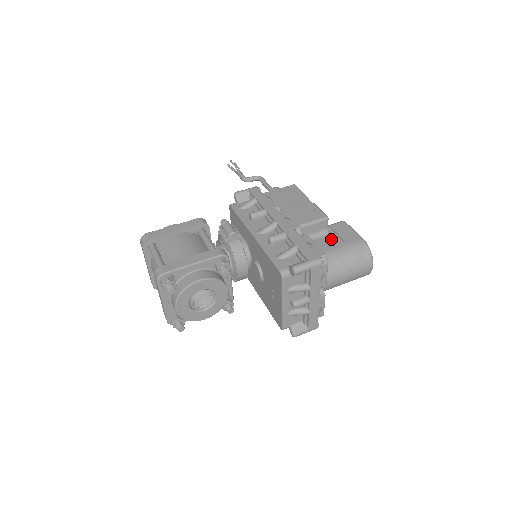
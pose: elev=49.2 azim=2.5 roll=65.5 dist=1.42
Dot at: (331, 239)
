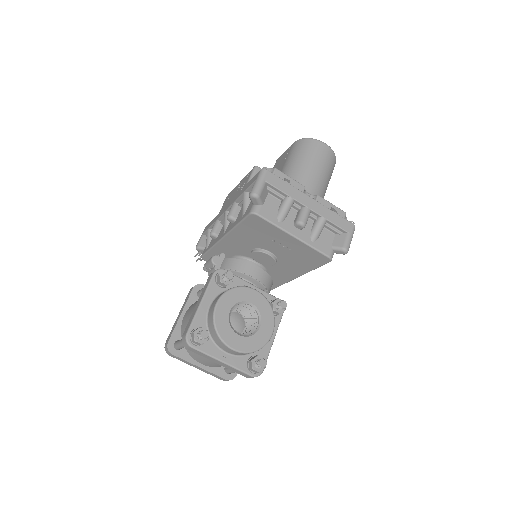
Dot at: occluded
